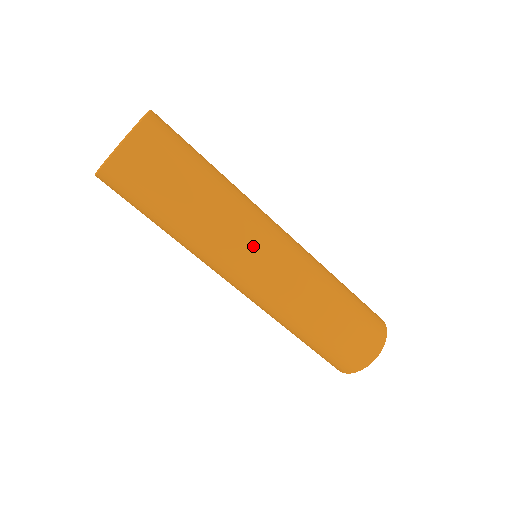
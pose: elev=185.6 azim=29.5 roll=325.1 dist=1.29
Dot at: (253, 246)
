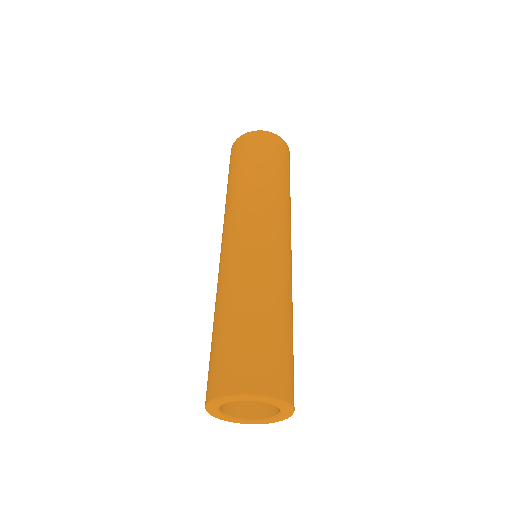
Dot at: (277, 222)
